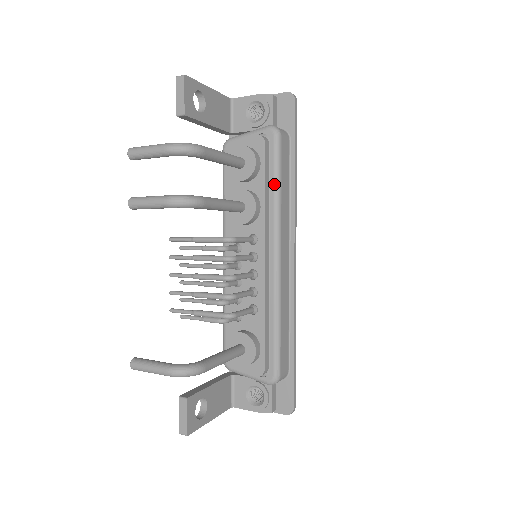
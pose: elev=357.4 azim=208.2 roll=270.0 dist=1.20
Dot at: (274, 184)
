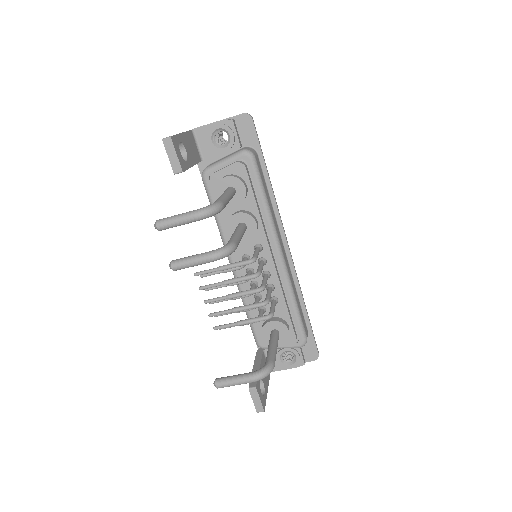
Dot at: (262, 199)
